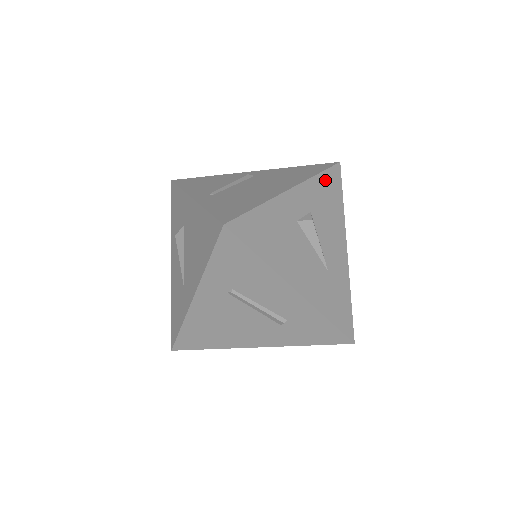
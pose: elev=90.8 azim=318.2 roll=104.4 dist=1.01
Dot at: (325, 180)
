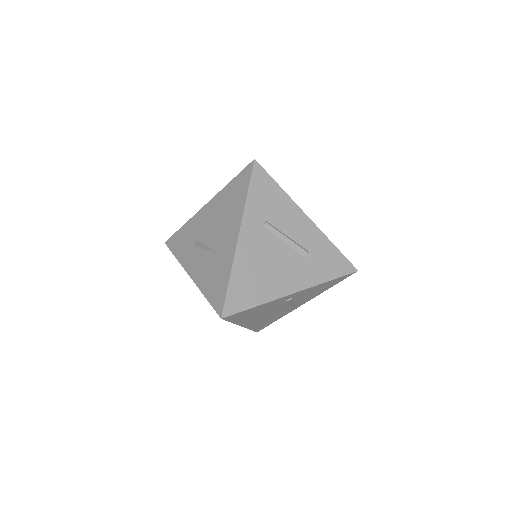
Dot at: occluded
